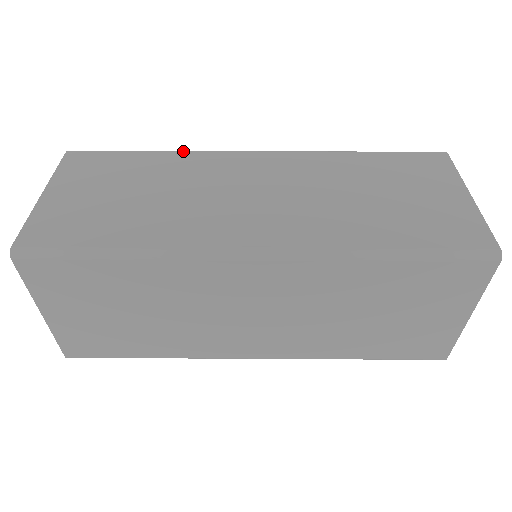
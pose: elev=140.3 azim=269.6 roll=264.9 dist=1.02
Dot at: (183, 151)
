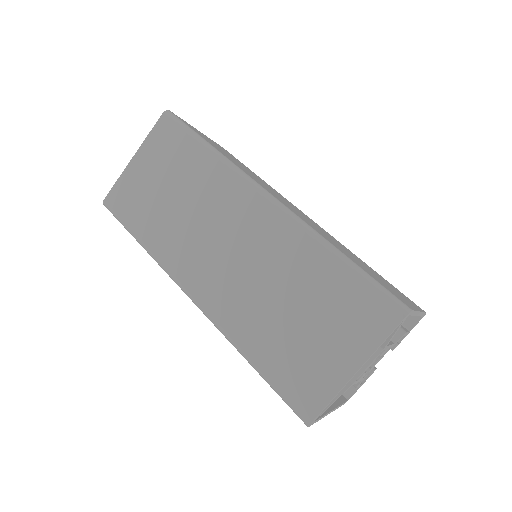
Dot at: occluded
